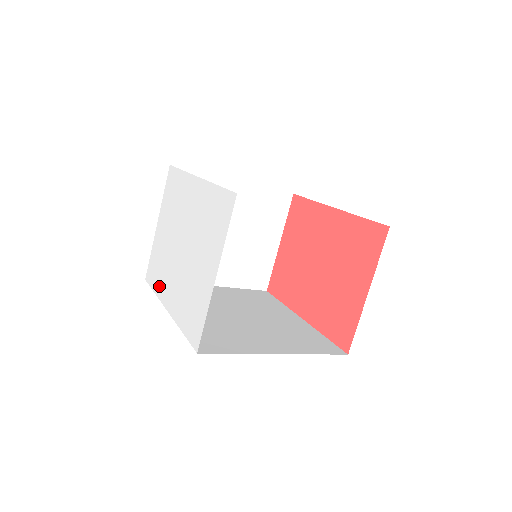
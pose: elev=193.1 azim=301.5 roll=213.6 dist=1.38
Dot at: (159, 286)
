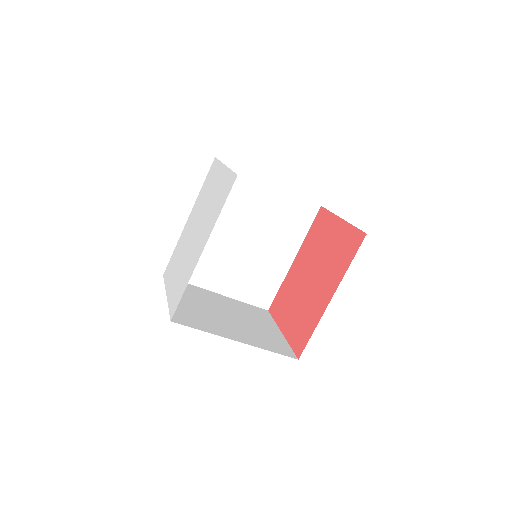
Dot at: (188, 276)
